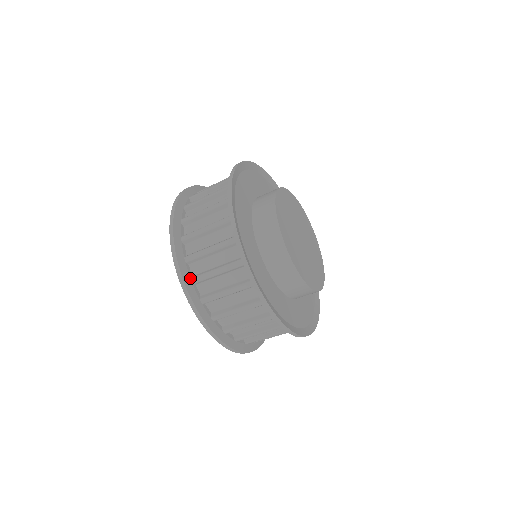
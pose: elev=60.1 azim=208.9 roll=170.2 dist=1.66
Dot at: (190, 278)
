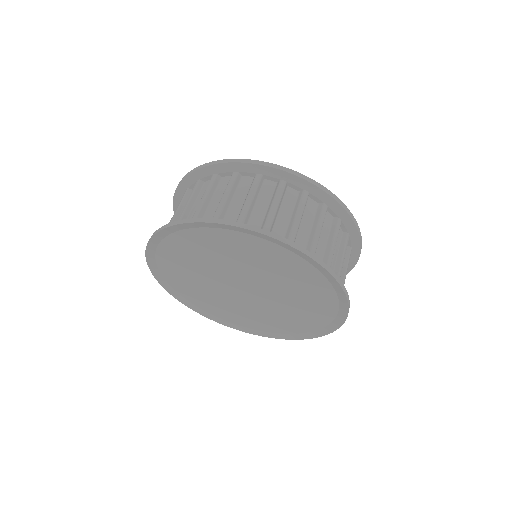
Dot at: occluded
